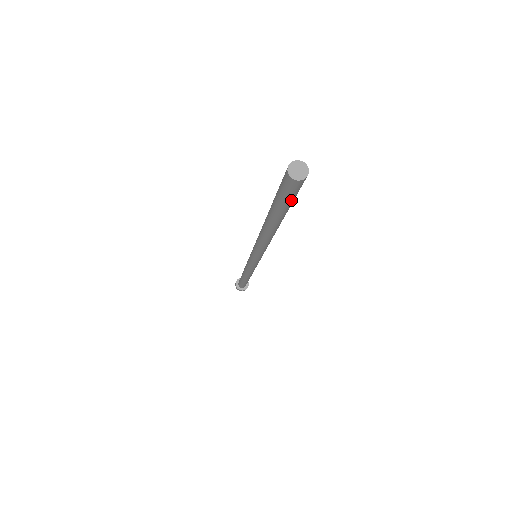
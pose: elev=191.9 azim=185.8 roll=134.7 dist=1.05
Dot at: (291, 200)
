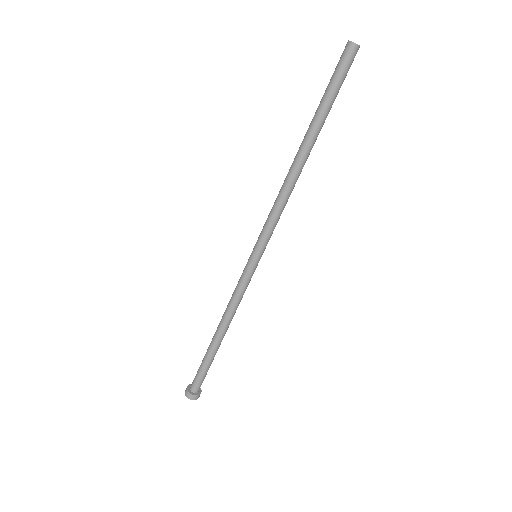
Dot at: (338, 82)
